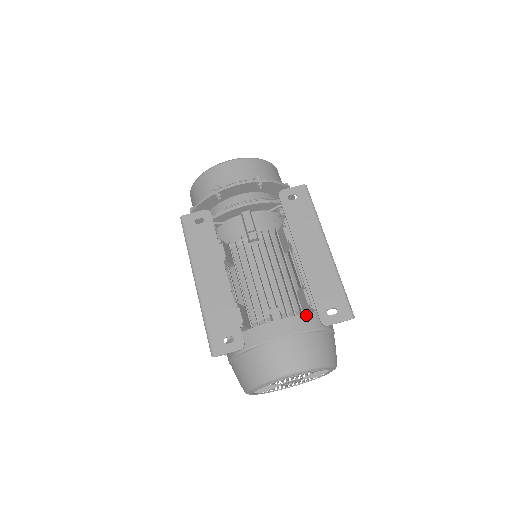
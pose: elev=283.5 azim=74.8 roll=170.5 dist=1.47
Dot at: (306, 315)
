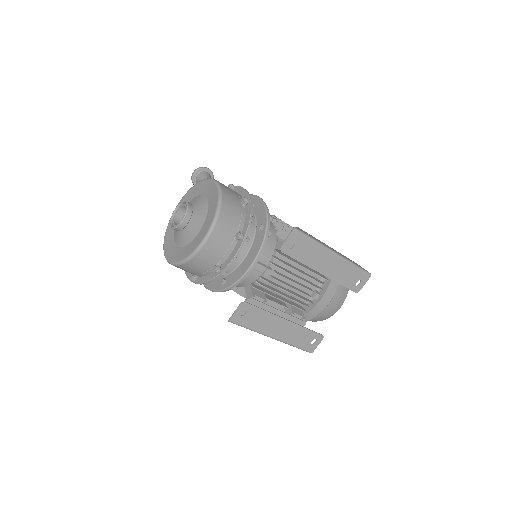
Dot at: (332, 281)
